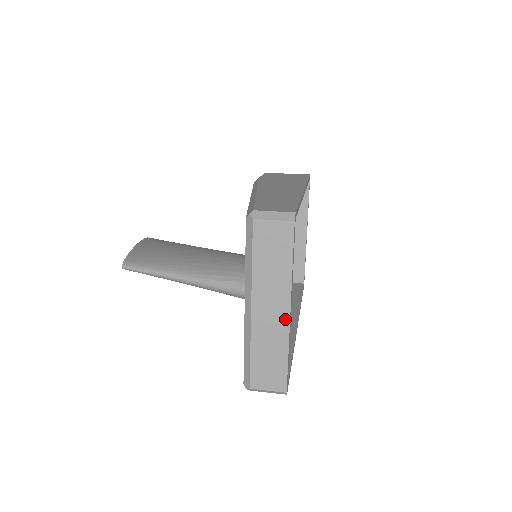
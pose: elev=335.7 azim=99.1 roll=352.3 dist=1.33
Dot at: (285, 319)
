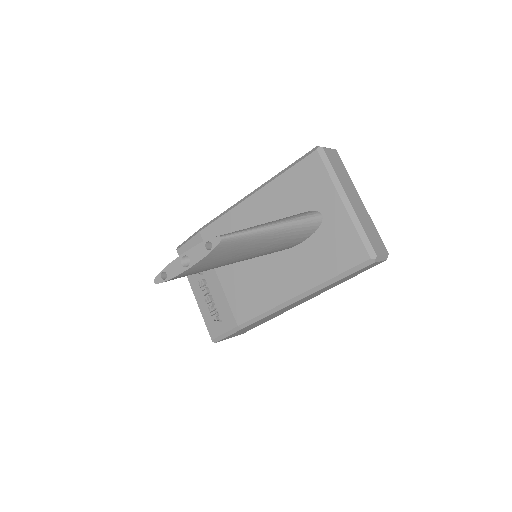
Dot at: (362, 205)
